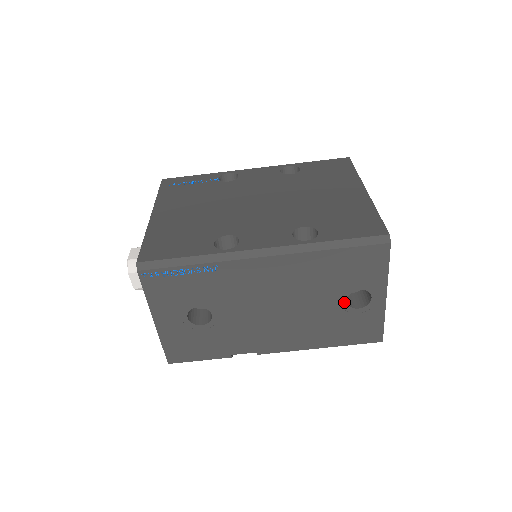
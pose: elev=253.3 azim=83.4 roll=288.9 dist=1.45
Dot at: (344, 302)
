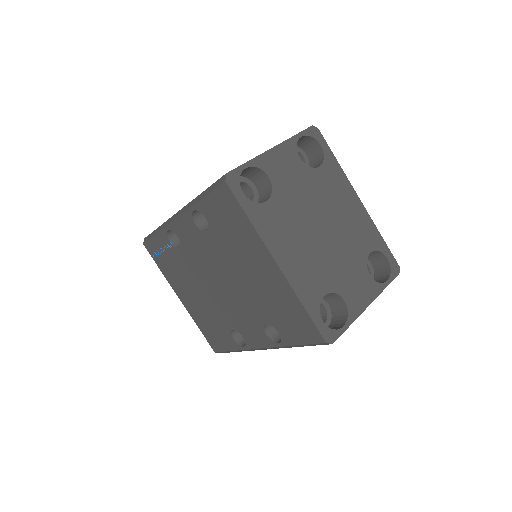
Dot at: occluded
